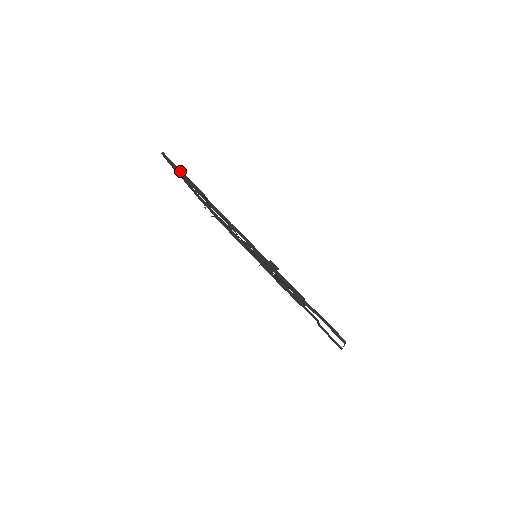
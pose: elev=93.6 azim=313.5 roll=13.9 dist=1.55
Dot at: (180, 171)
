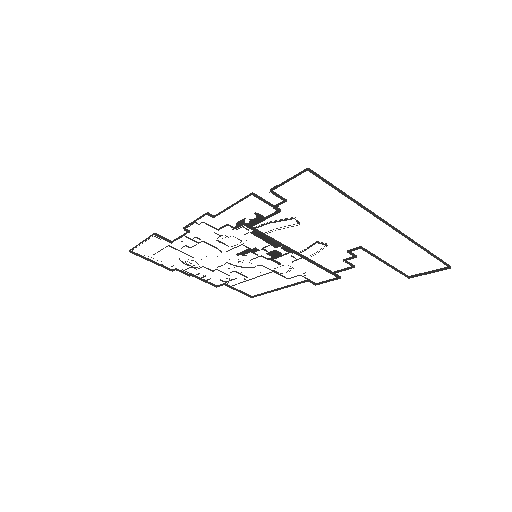
Dot at: (139, 244)
